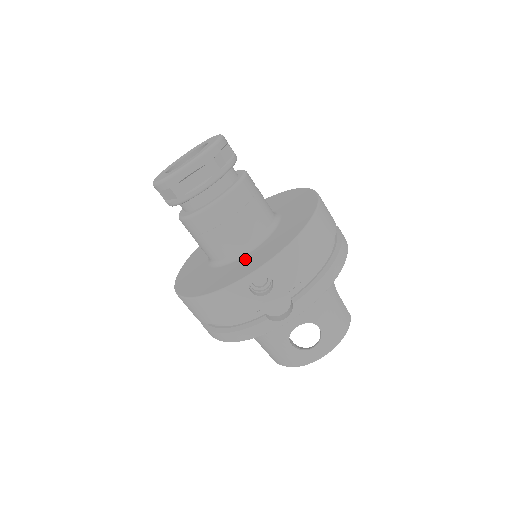
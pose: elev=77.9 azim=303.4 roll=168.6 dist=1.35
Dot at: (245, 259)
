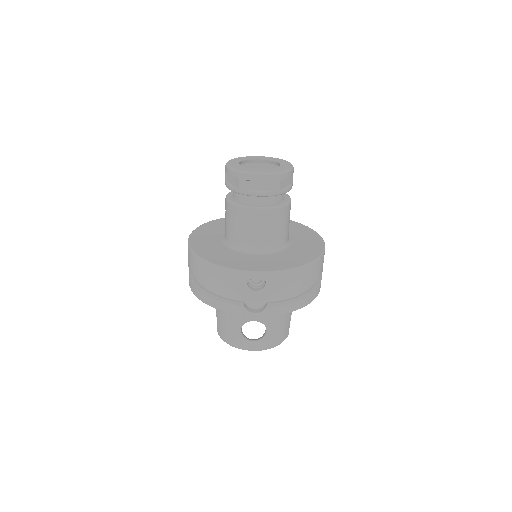
Dot at: (254, 257)
